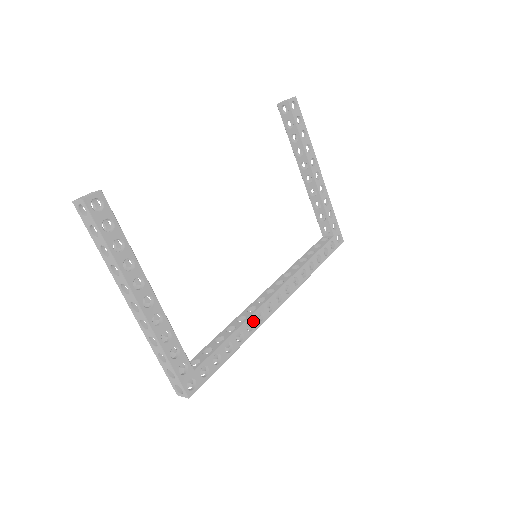
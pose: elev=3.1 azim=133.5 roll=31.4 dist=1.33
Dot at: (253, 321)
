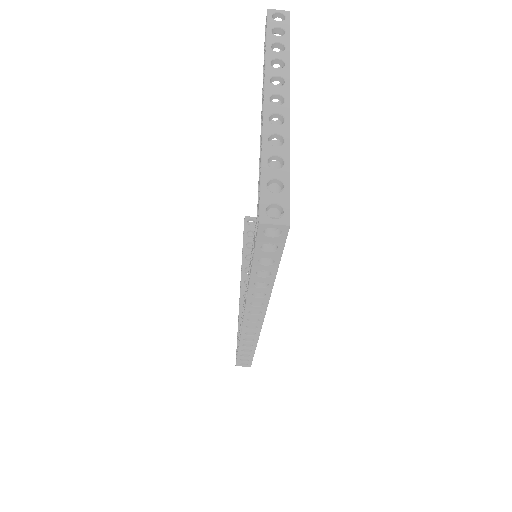
Dot at: occluded
